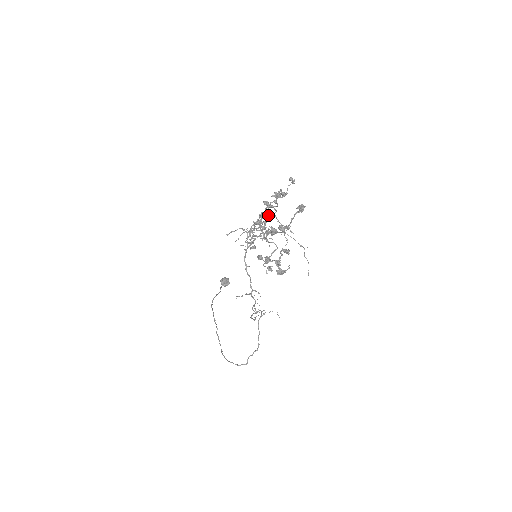
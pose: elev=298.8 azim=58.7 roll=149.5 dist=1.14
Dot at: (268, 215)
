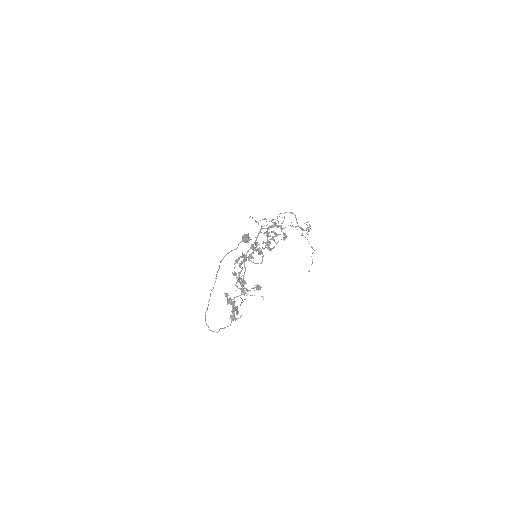
Dot at: (252, 258)
